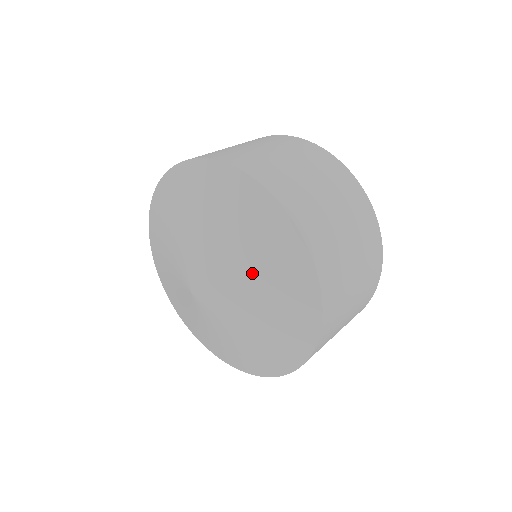
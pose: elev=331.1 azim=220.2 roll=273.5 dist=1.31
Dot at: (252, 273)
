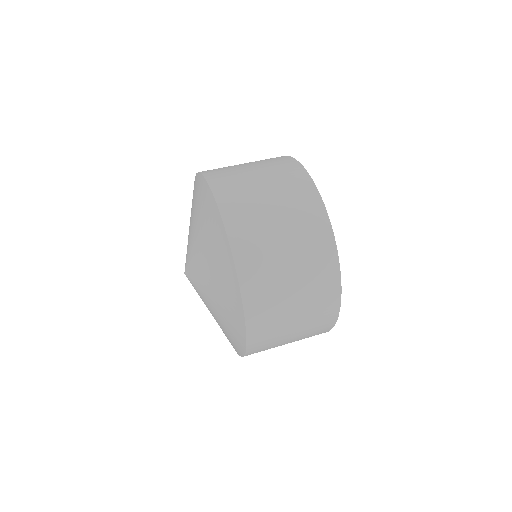
Dot at: (216, 314)
